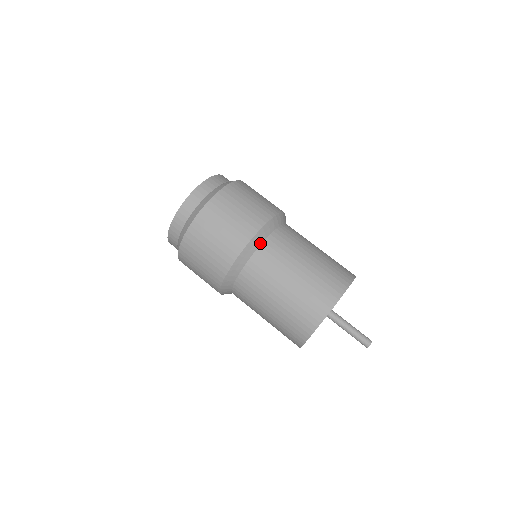
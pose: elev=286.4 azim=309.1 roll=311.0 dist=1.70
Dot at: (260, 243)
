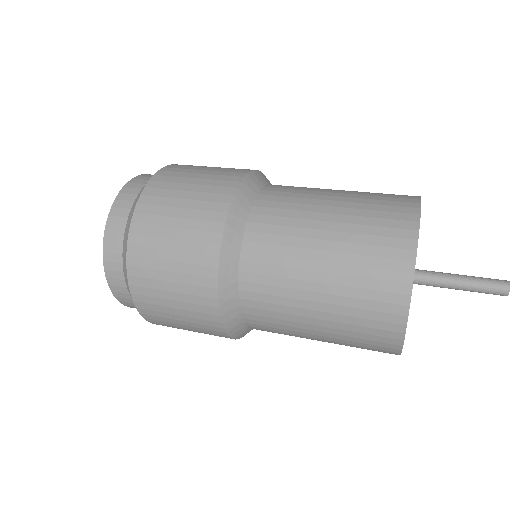
Dot at: (265, 183)
